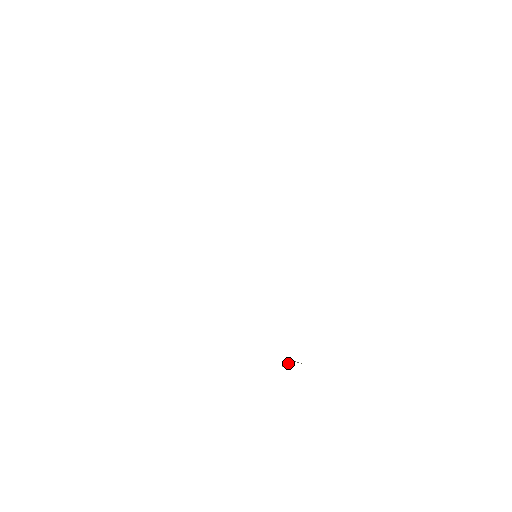
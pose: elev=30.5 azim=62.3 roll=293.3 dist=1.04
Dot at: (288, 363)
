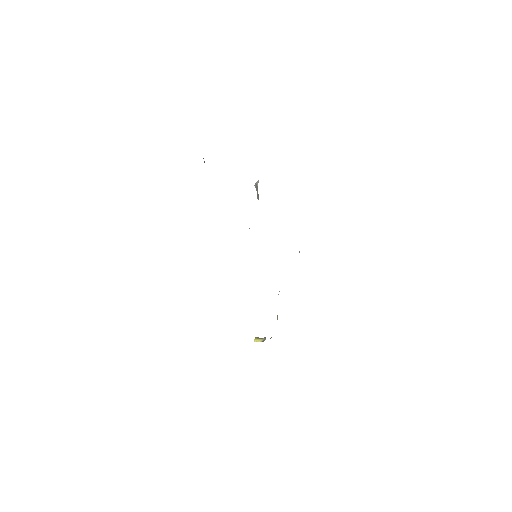
Dot at: (260, 339)
